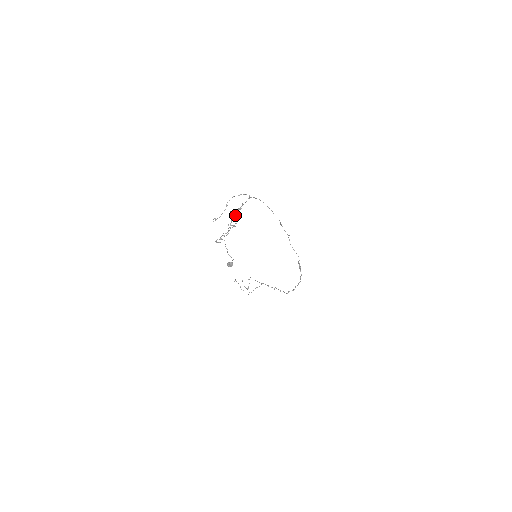
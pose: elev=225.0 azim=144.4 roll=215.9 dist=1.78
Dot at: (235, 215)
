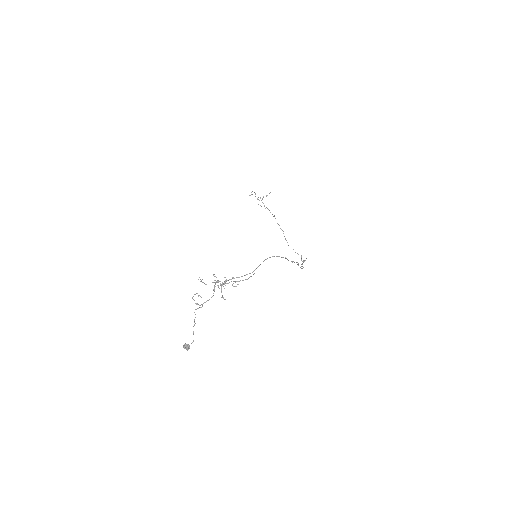
Dot at: (222, 295)
